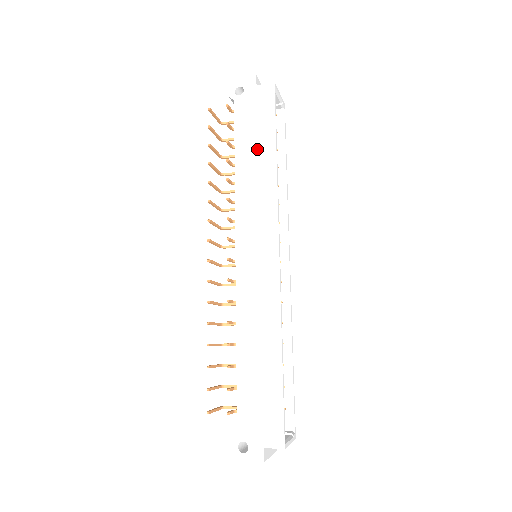
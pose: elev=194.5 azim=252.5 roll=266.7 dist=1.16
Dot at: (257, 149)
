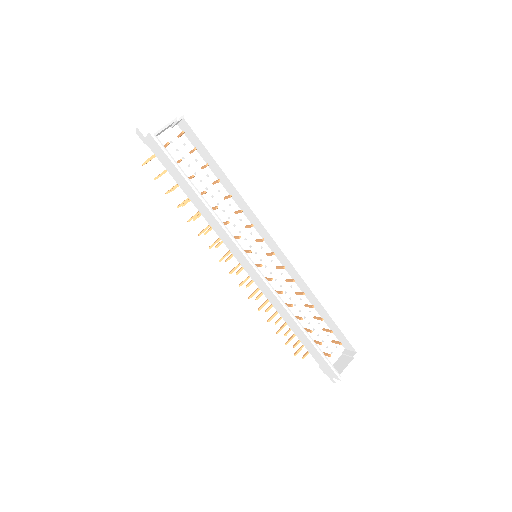
Dot at: (188, 194)
